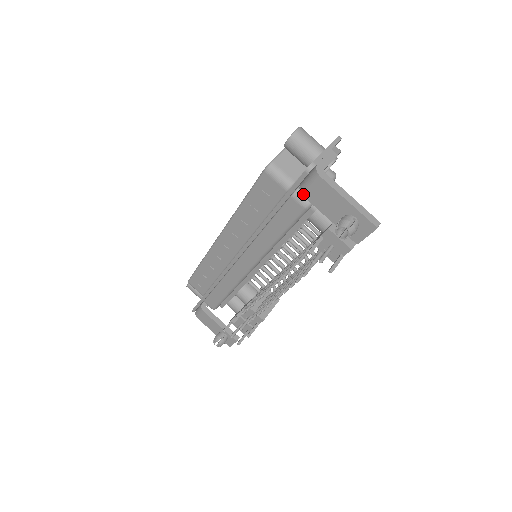
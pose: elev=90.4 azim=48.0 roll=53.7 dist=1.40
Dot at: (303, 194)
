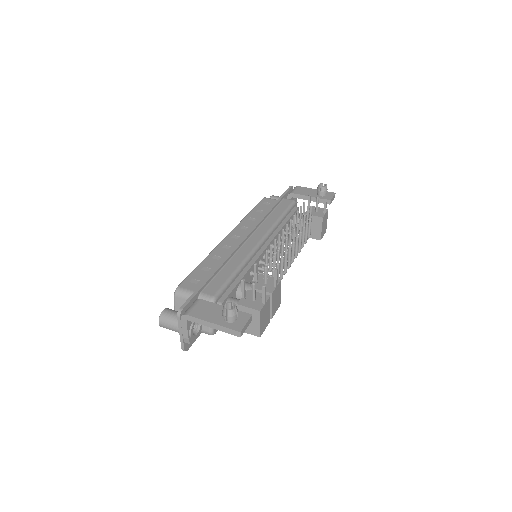
Dot at: (292, 193)
